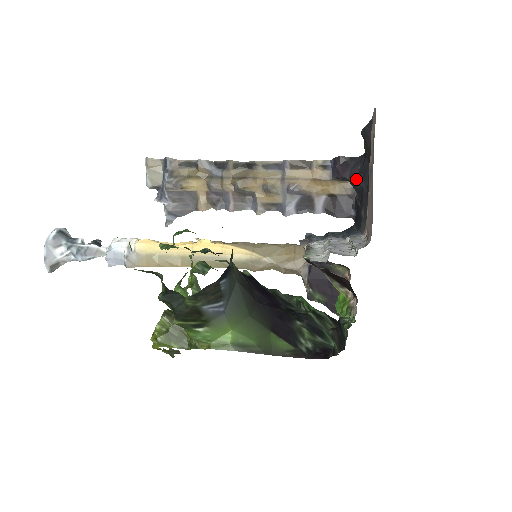
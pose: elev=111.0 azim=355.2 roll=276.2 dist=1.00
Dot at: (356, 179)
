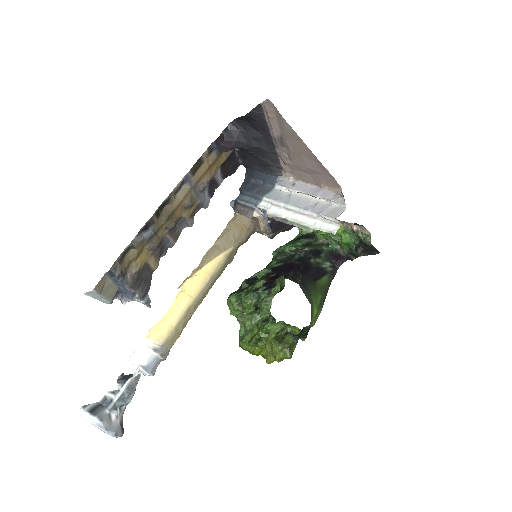
Dot at: (246, 144)
